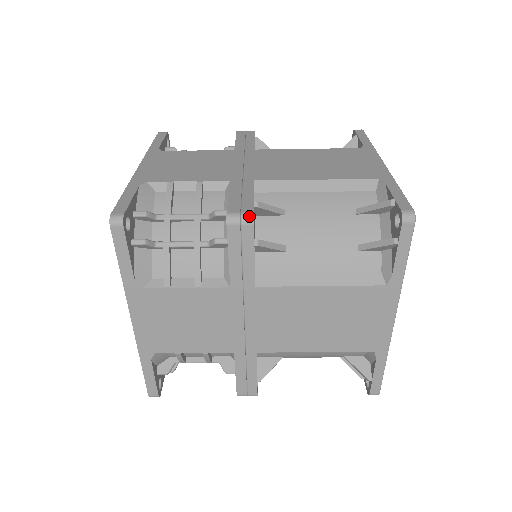
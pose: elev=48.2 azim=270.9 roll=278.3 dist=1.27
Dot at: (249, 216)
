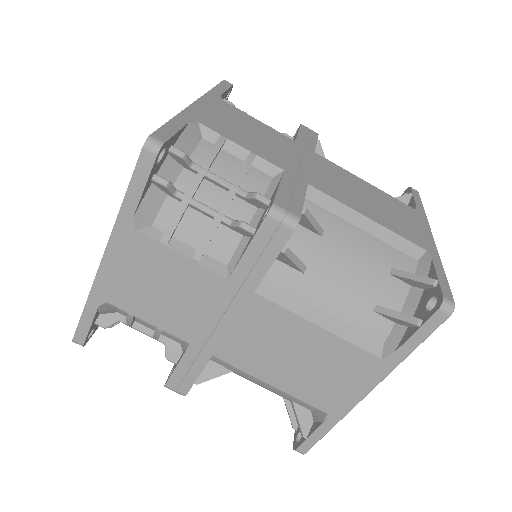
Dot at: (294, 219)
